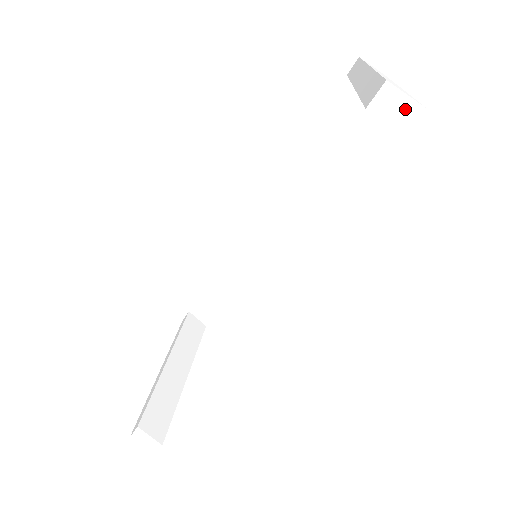
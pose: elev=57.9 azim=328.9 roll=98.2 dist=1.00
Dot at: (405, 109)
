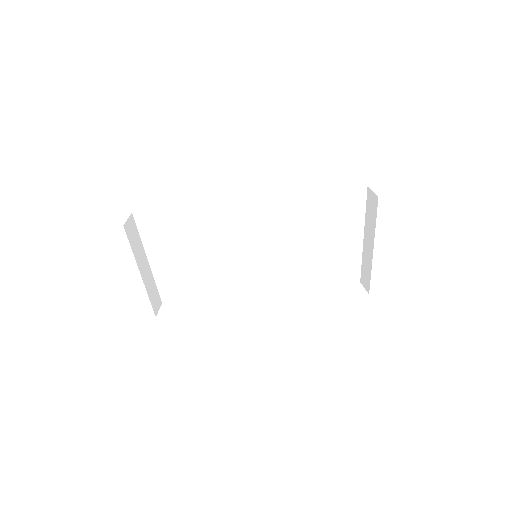
Dot at: (380, 193)
